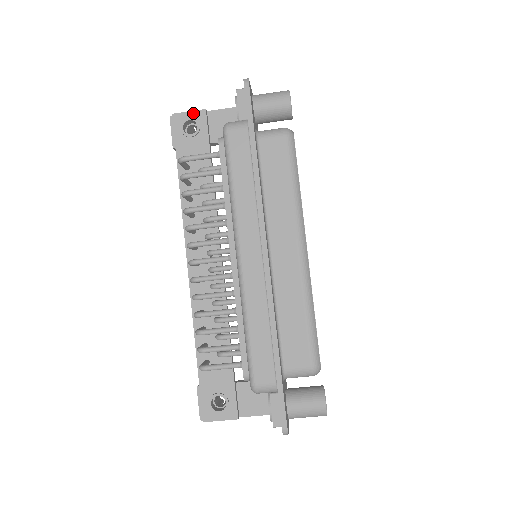
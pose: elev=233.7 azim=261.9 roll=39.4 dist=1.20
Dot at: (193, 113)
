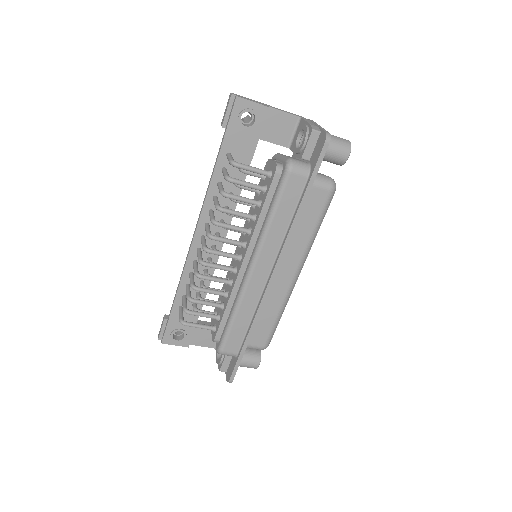
Dot at: (256, 105)
